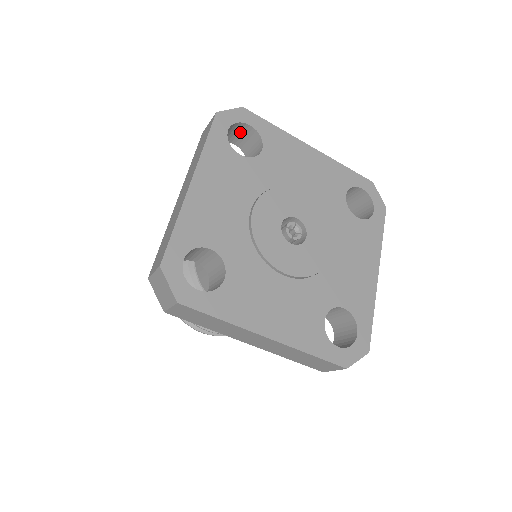
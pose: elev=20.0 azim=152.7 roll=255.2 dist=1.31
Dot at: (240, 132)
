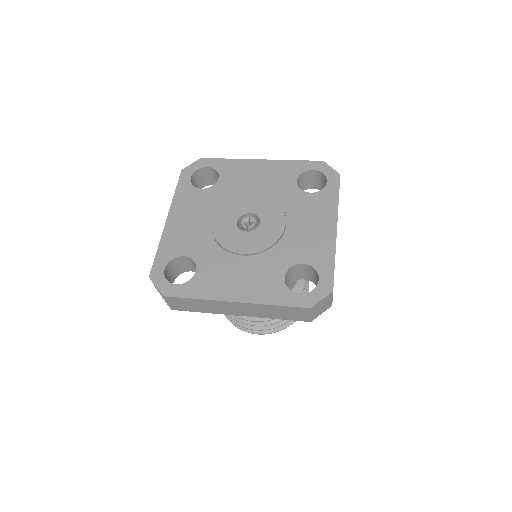
Dot at: (207, 175)
